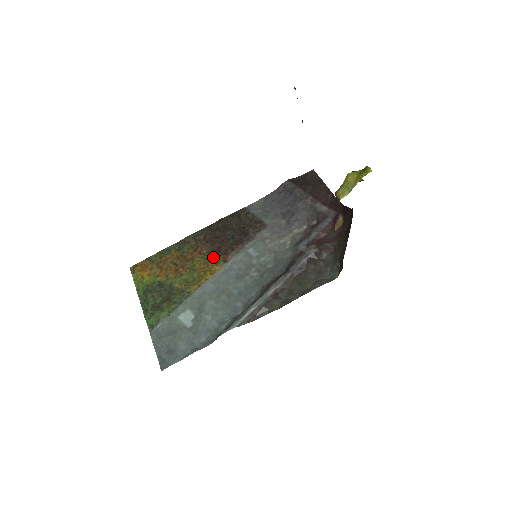
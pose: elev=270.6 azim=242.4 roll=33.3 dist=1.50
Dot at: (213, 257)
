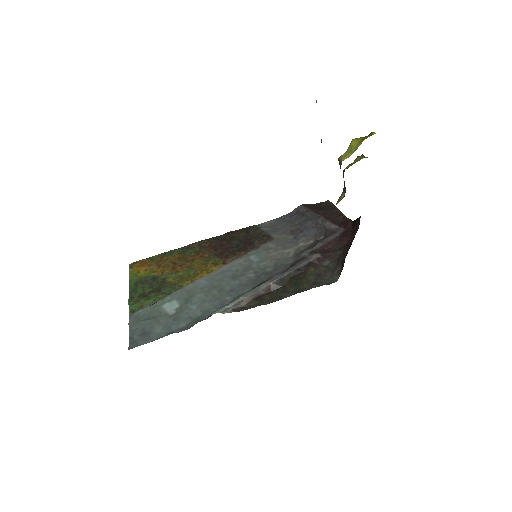
Dot at: (213, 260)
